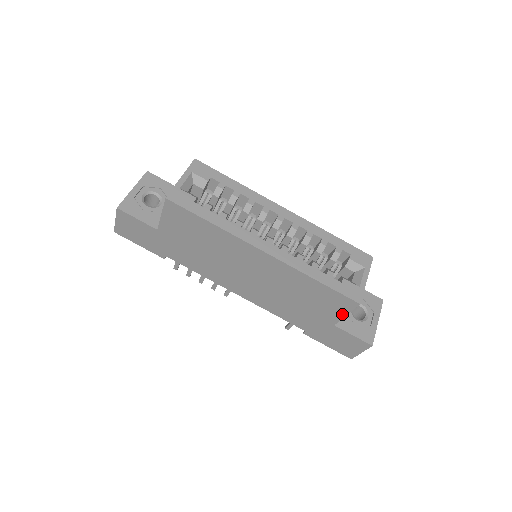
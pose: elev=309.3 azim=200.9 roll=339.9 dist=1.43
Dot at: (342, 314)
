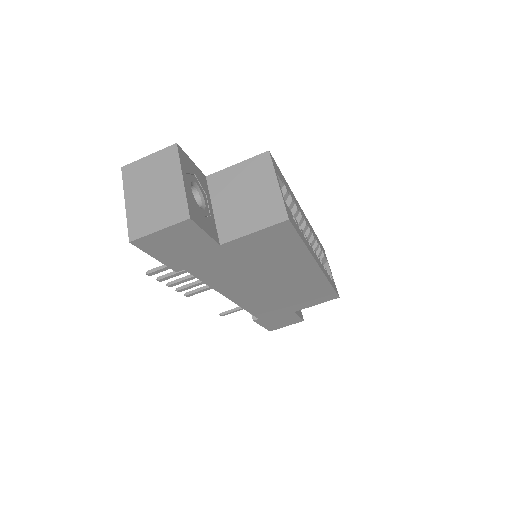
Dot at: (314, 304)
